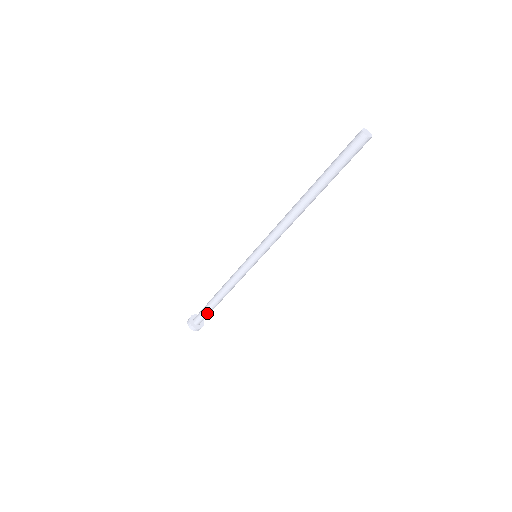
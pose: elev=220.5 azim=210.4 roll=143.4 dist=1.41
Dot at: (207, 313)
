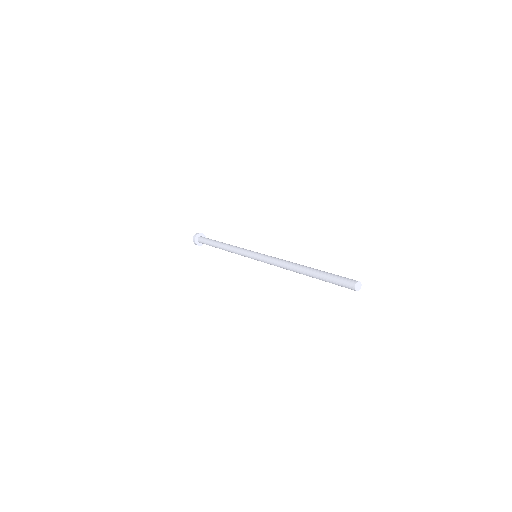
Dot at: (209, 245)
